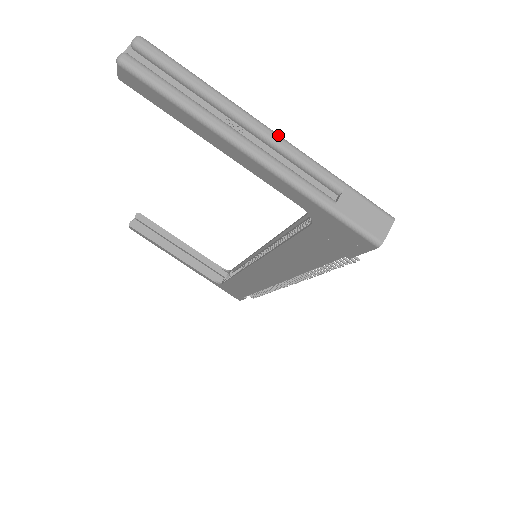
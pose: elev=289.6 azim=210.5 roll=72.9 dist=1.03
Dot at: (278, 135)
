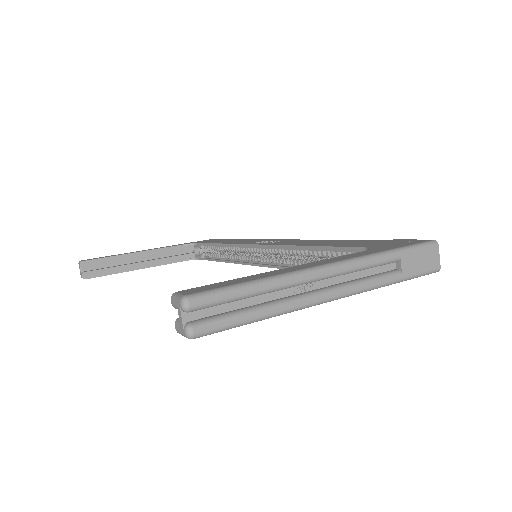
Dot at: (338, 265)
